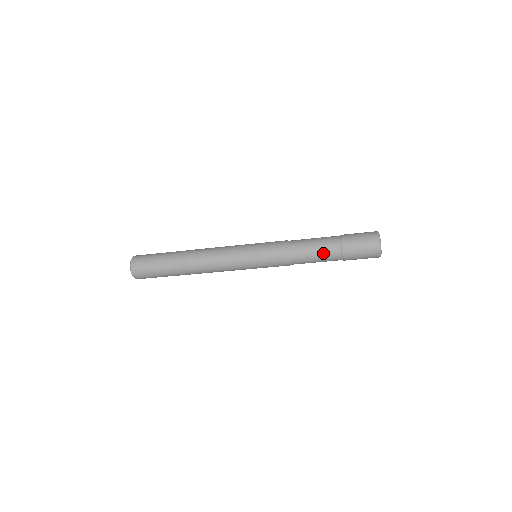
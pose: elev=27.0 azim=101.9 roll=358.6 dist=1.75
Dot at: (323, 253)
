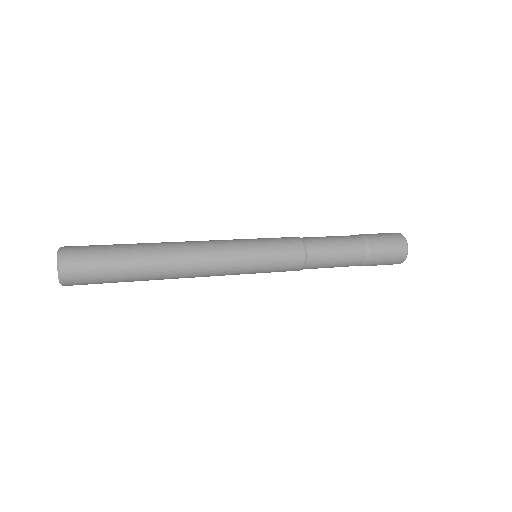
Dot at: (346, 261)
